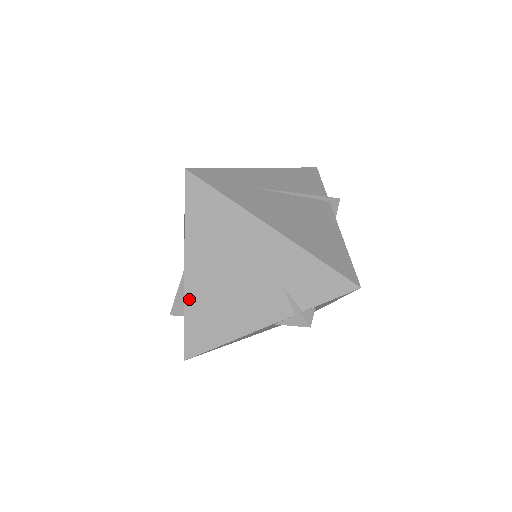
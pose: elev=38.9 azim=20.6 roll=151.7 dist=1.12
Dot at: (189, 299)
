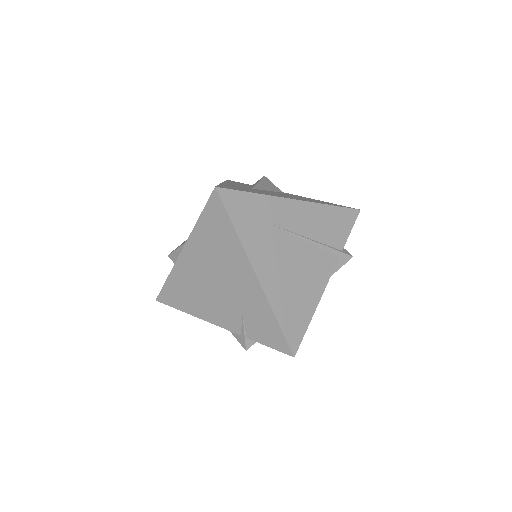
Dot at: (176, 270)
